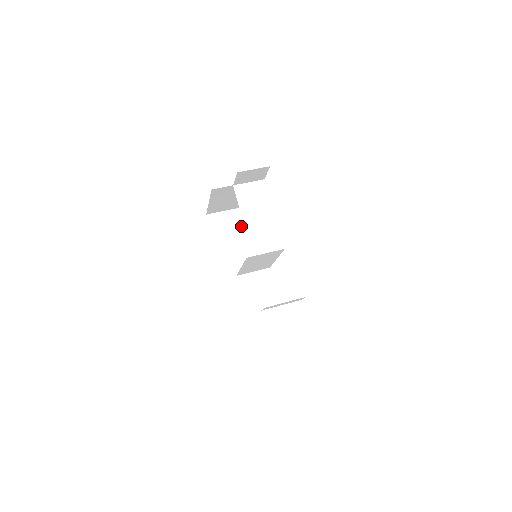
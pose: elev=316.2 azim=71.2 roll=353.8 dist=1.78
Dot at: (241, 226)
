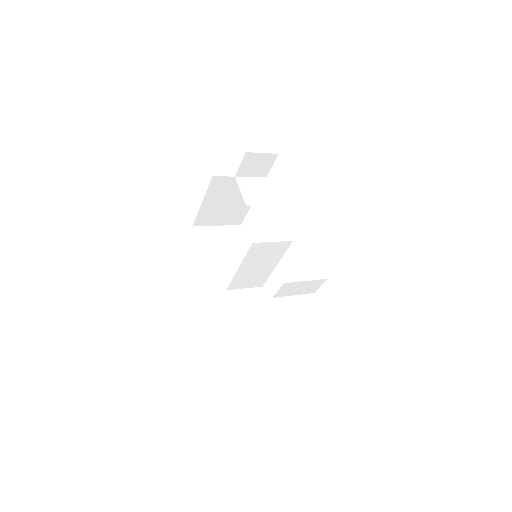
Dot at: (230, 242)
